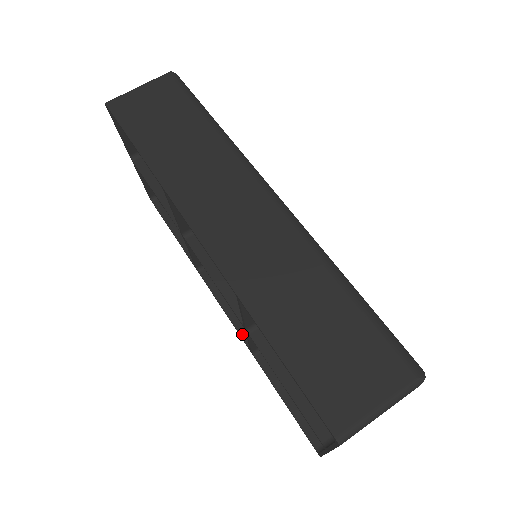
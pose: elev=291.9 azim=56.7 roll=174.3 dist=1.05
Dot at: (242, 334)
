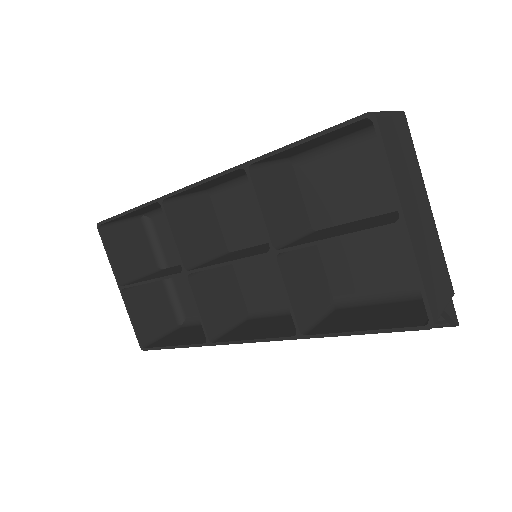
Dot at: (282, 336)
